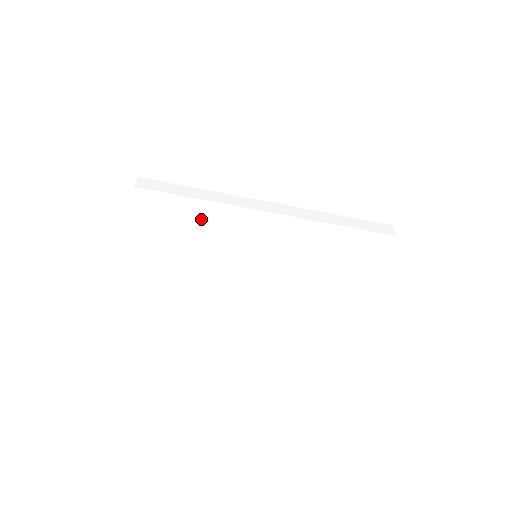
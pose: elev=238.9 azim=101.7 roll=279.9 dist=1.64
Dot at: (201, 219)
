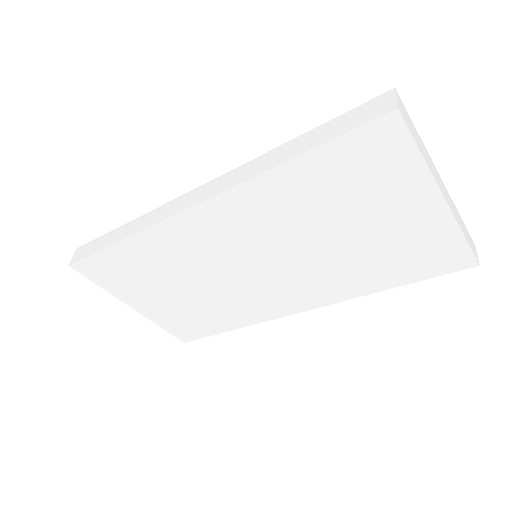
Dot at: (149, 258)
